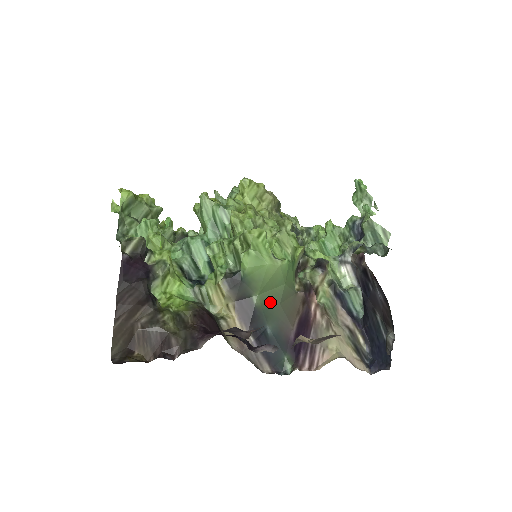
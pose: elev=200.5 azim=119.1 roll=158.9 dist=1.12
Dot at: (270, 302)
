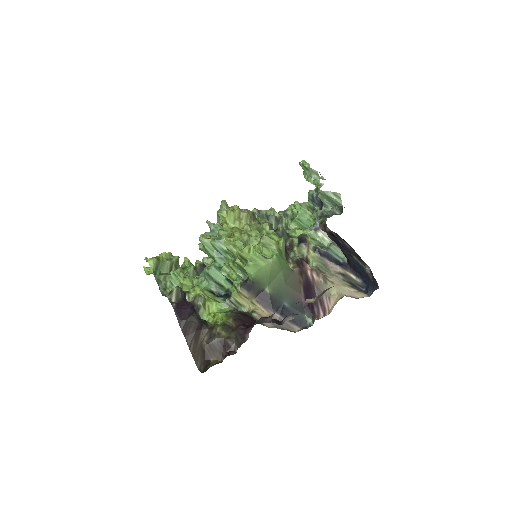
Dot at: (278, 287)
